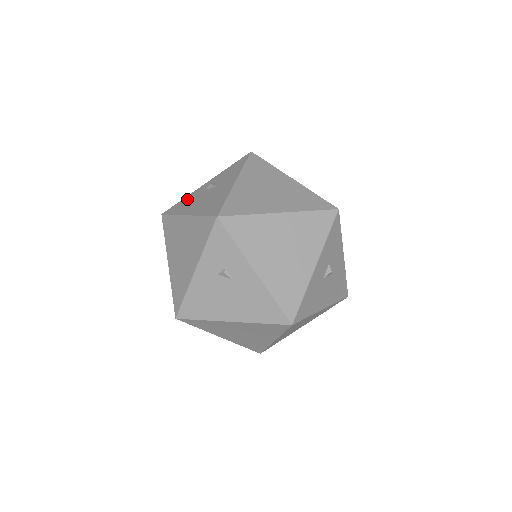
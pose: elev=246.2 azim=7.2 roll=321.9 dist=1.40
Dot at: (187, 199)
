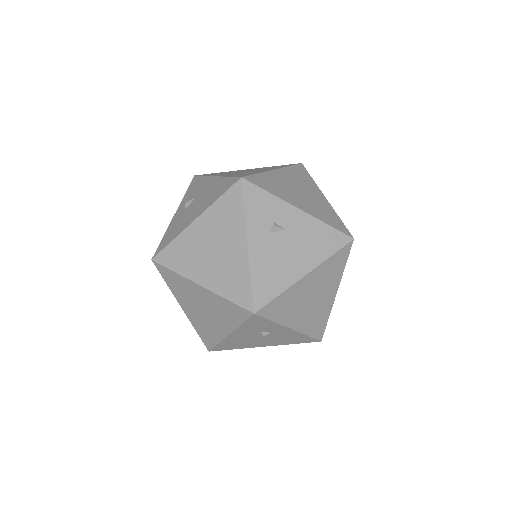
Dot at: (170, 229)
